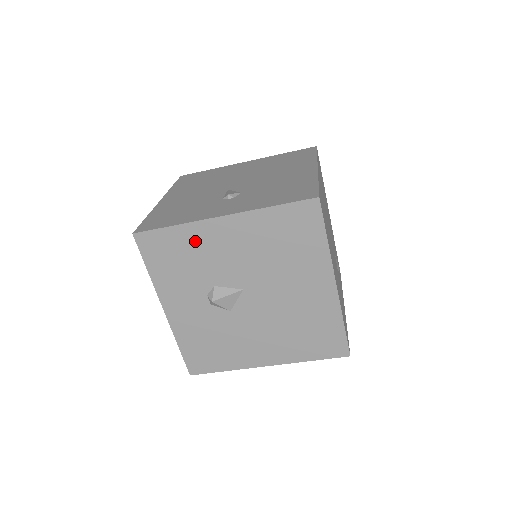
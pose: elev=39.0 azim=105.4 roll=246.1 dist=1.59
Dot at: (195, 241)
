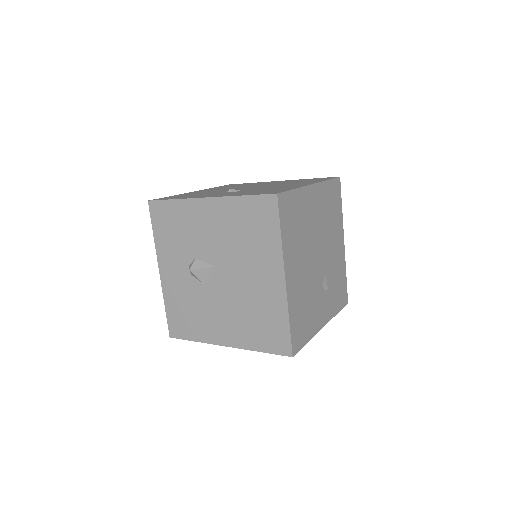
Dot at: (187, 215)
